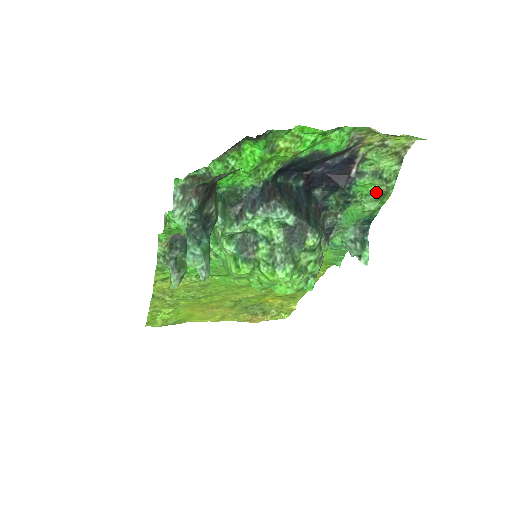
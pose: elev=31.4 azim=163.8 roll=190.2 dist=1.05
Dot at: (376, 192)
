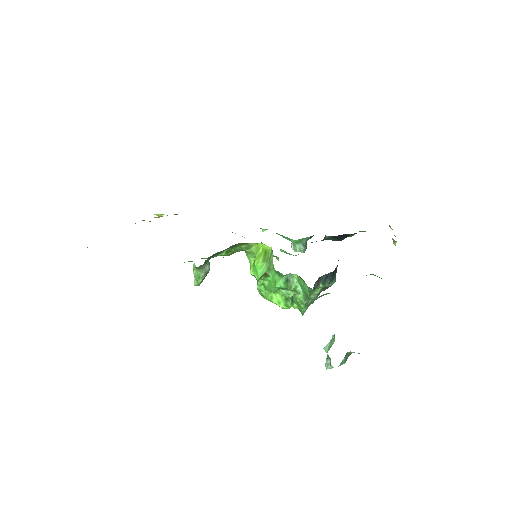
Dot at: occluded
